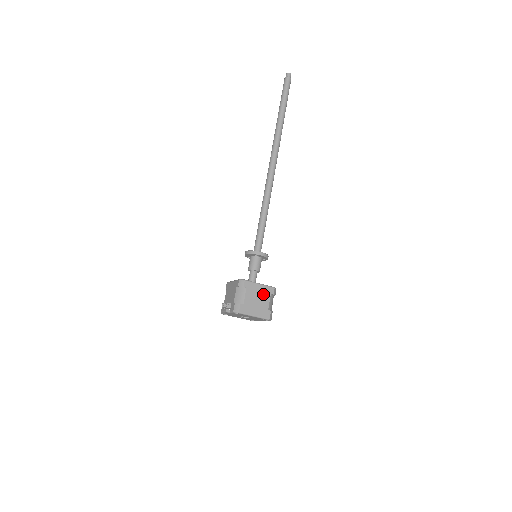
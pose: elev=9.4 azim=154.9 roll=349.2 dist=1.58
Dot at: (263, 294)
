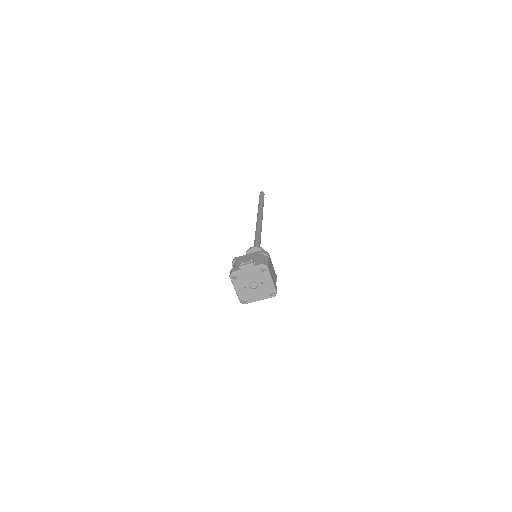
Dot at: (274, 273)
